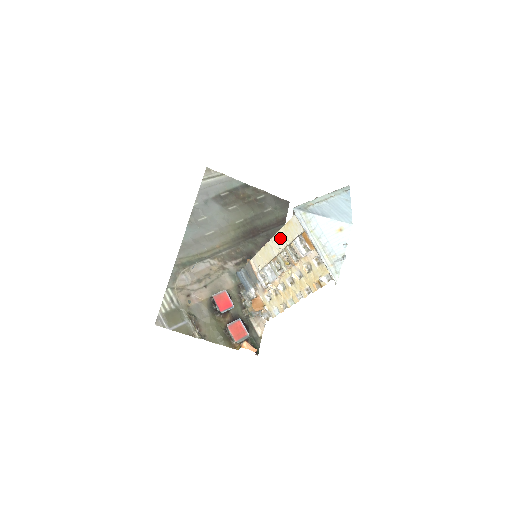
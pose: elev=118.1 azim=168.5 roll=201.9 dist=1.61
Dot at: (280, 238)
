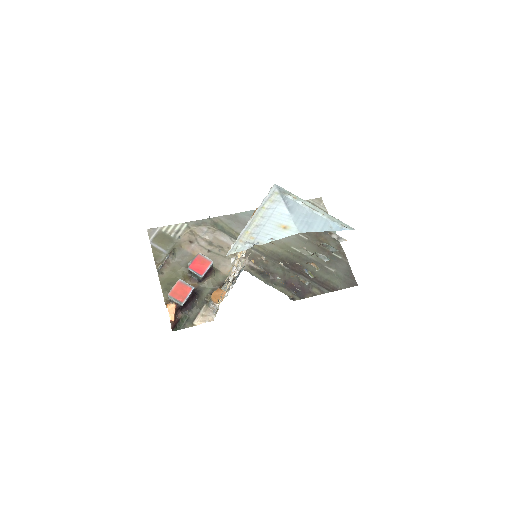
Dot at: occluded
